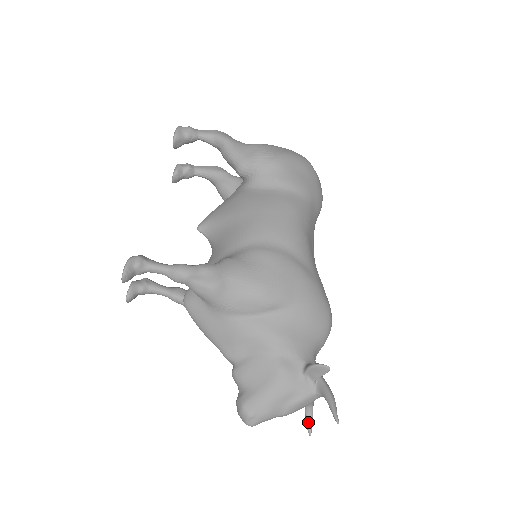
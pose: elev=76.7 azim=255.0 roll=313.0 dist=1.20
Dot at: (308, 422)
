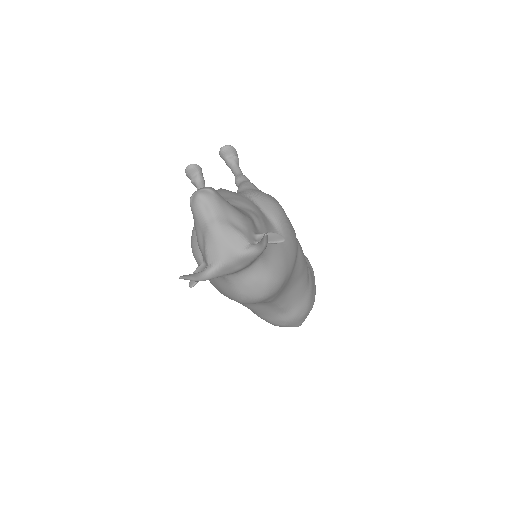
Dot at: (191, 275)
